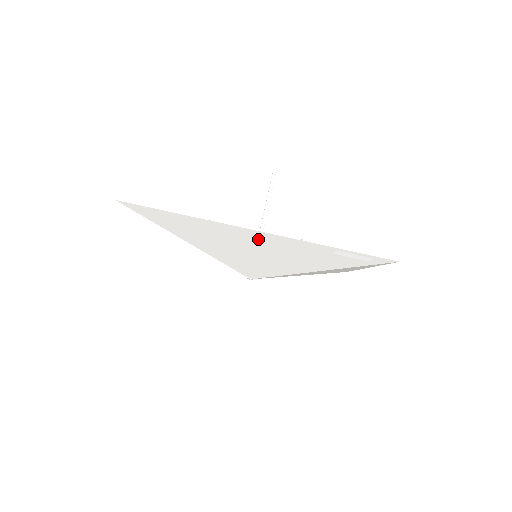
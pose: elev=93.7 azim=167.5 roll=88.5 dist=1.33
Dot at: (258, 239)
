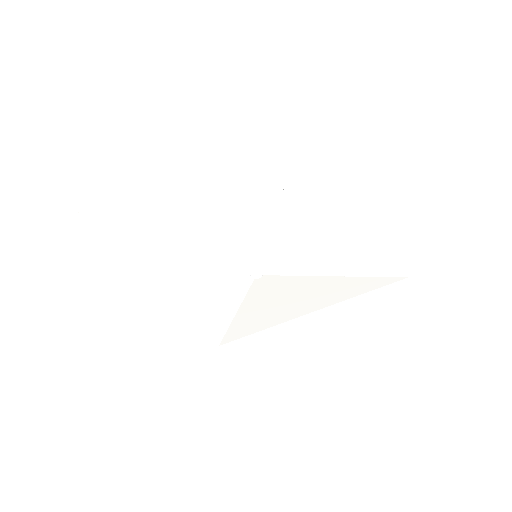
Dot at: (199, 170)
